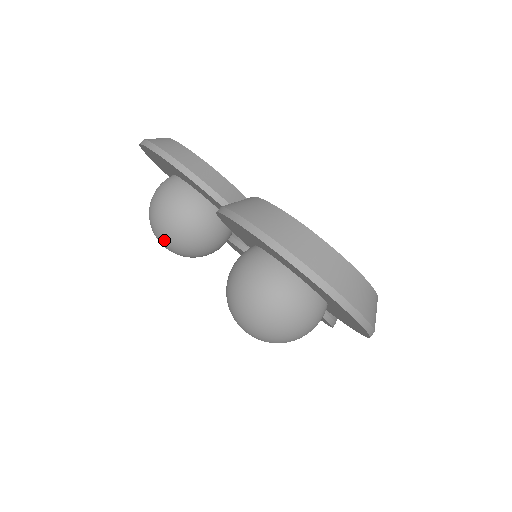
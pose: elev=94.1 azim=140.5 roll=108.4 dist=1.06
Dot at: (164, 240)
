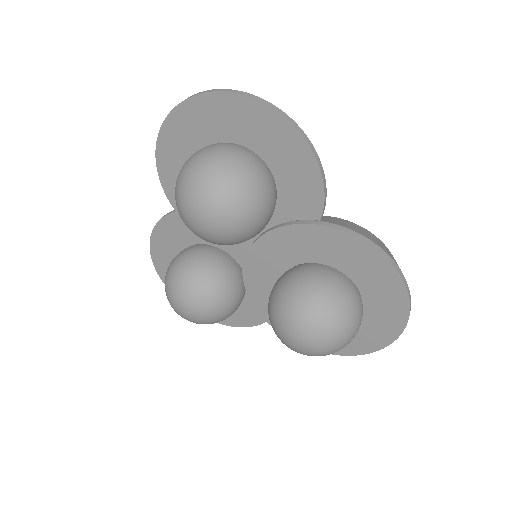
Dot at: (173, 292)
